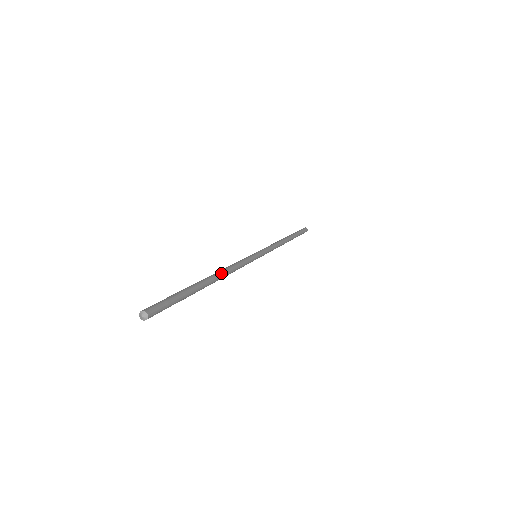
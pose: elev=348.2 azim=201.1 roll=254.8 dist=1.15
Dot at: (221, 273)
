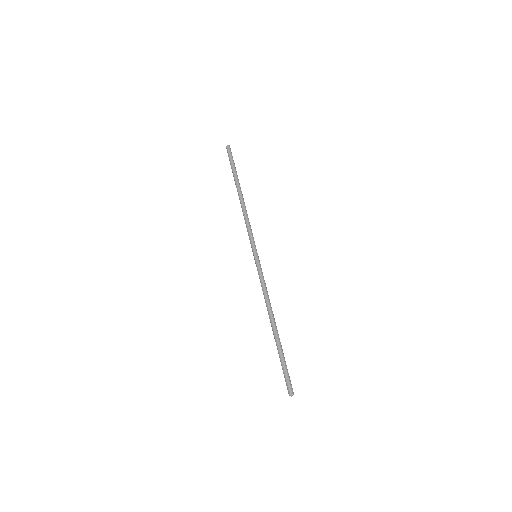
Dot at: occluded
